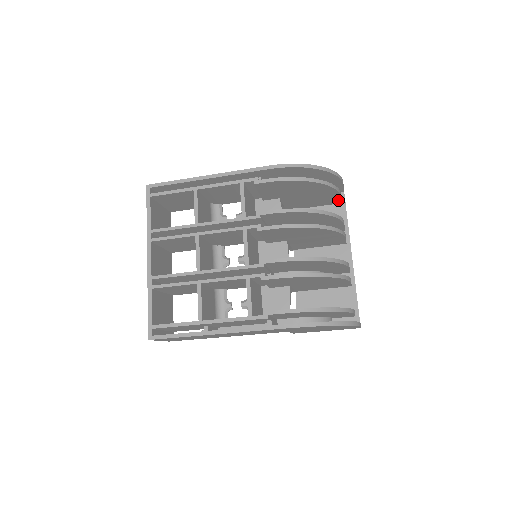
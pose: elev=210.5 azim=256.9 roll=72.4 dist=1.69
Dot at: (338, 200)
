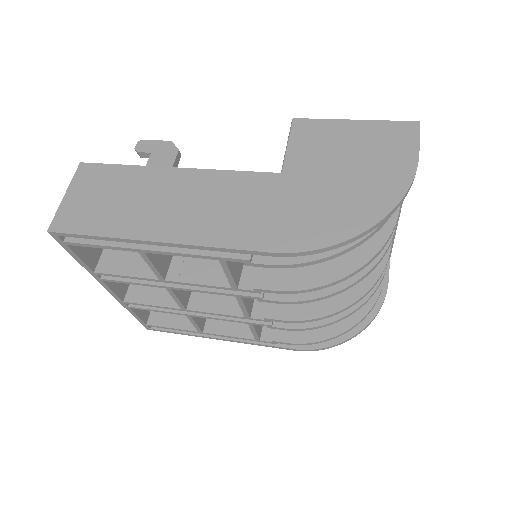
Dot at: occluded
